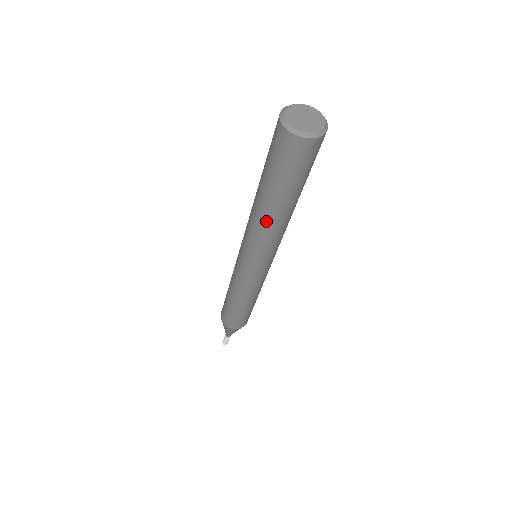
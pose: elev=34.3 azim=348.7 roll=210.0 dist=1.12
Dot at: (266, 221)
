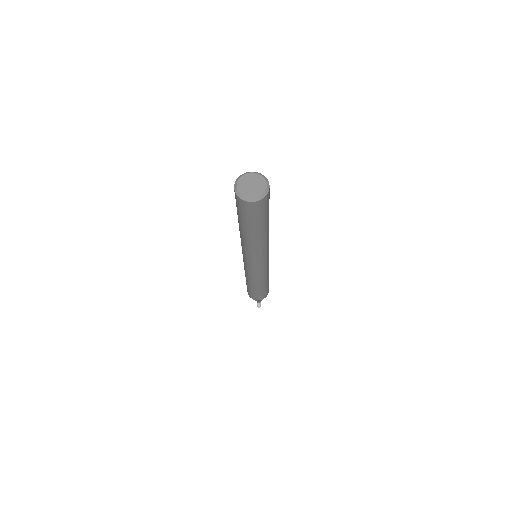
Dot at: occluded
